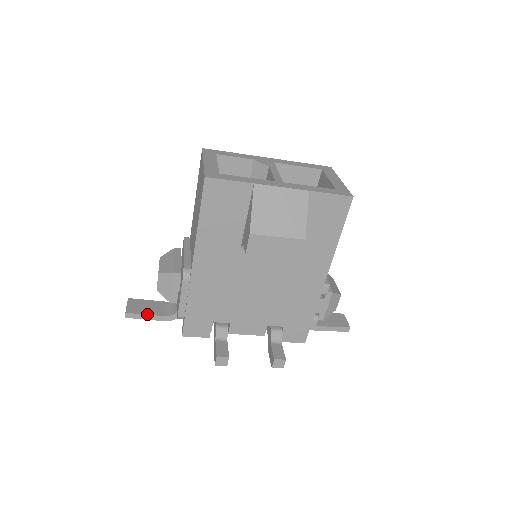
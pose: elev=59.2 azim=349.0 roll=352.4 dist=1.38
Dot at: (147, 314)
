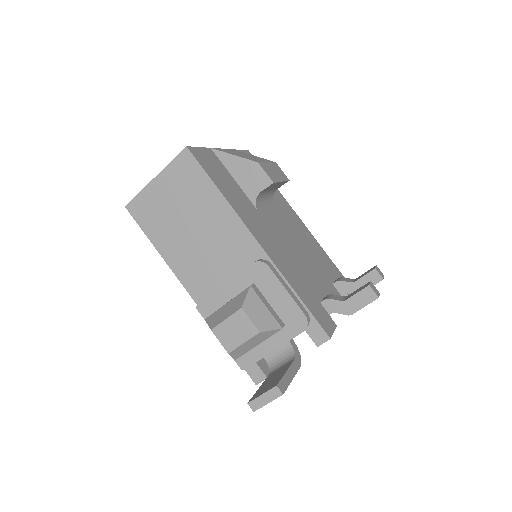
Dot at: (286, 371)
